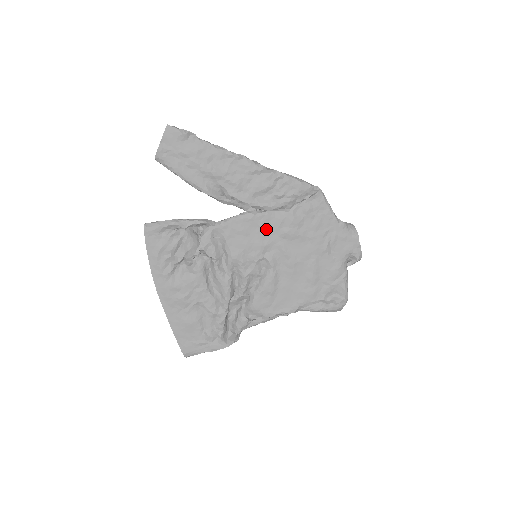
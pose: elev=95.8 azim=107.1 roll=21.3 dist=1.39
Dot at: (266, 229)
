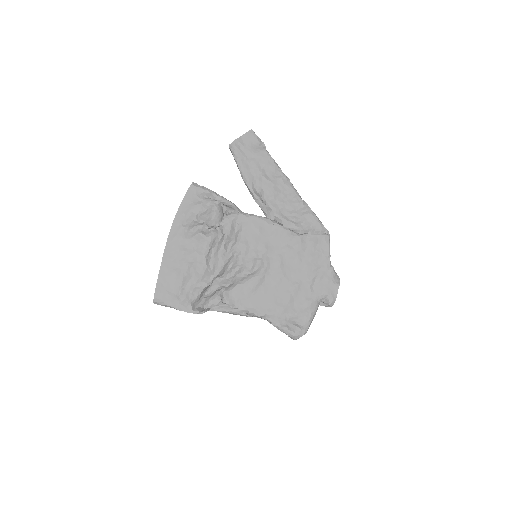
Dot at: (276, 238)
